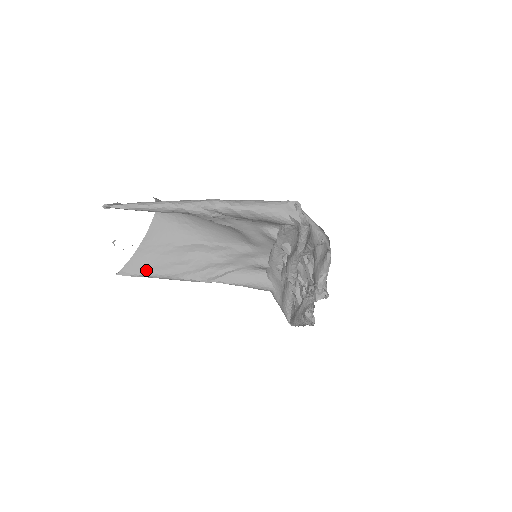
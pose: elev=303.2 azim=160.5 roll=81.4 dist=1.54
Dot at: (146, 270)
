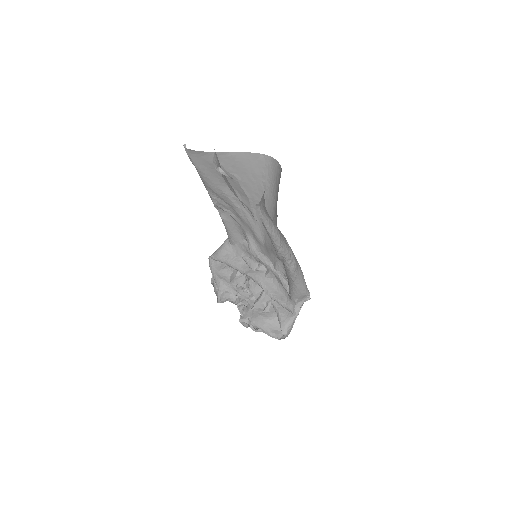
Dot at: (202, 168)
